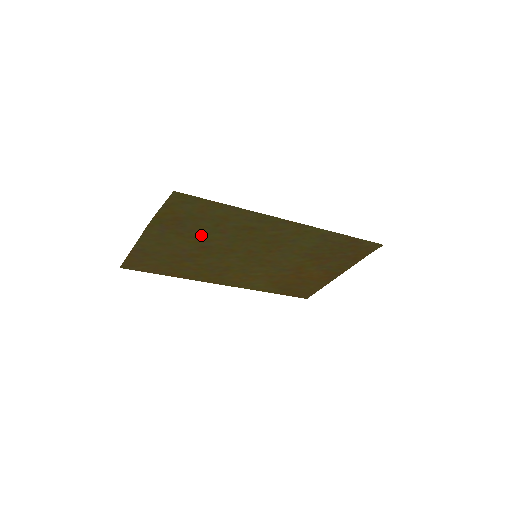
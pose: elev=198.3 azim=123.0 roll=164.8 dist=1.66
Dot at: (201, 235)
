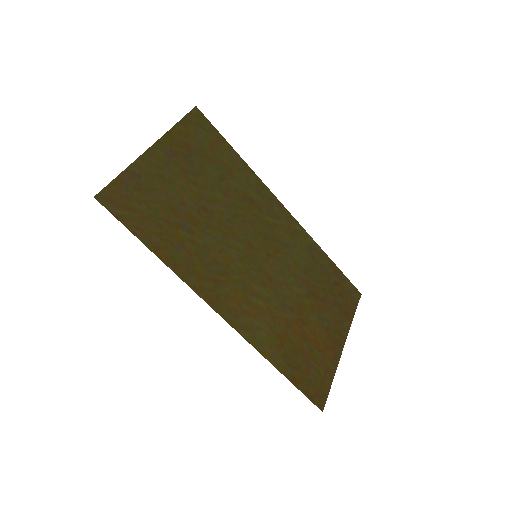
Dot at: (205, 187)
